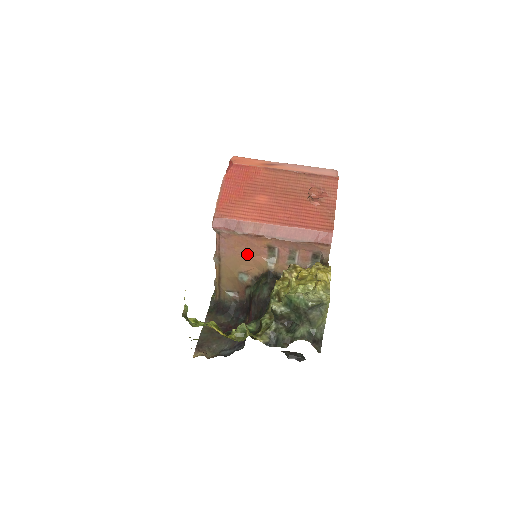
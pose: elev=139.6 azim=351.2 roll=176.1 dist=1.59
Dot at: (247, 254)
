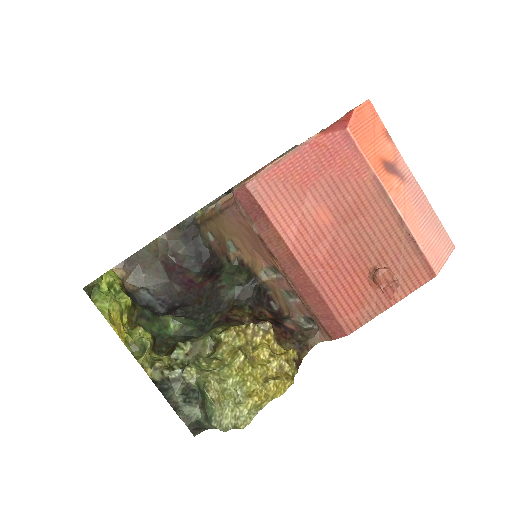
Dot at: (251, 242)
